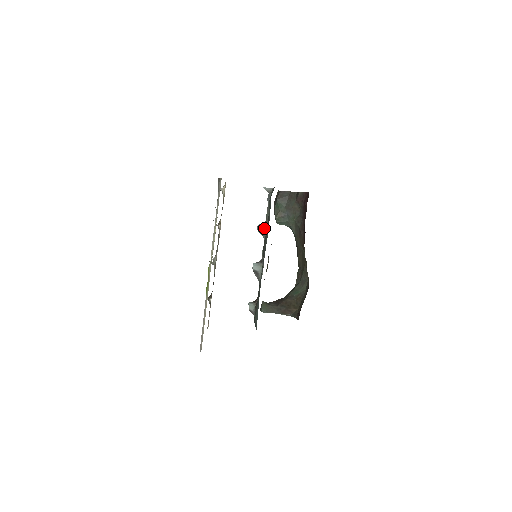
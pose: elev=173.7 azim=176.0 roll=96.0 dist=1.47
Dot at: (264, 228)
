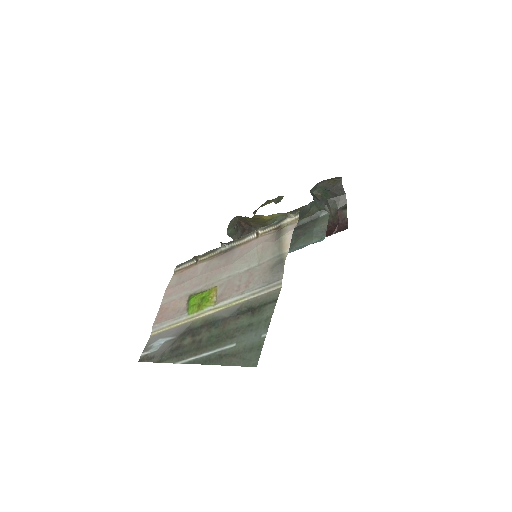
Dot at: occluded
